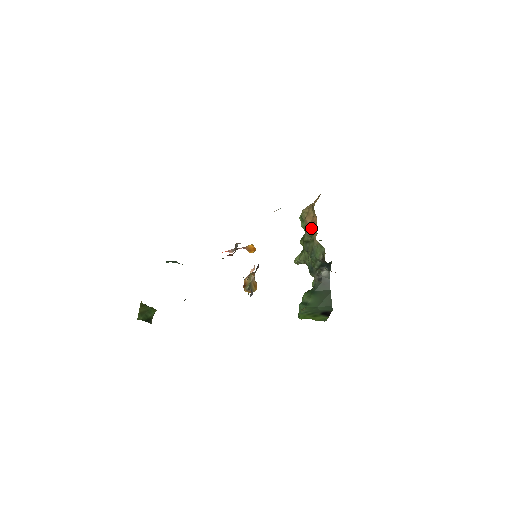
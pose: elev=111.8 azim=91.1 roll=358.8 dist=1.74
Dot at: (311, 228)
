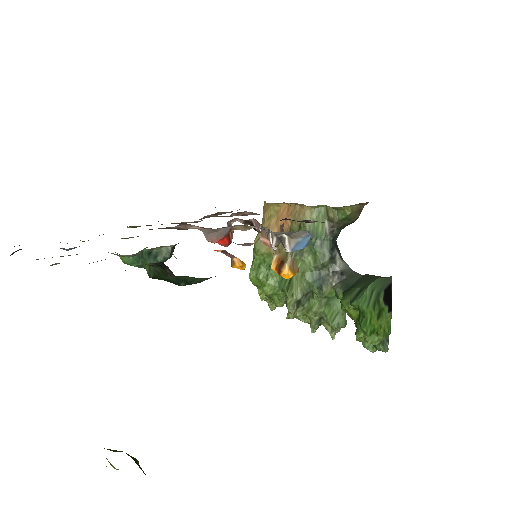
Dot at: occluded
